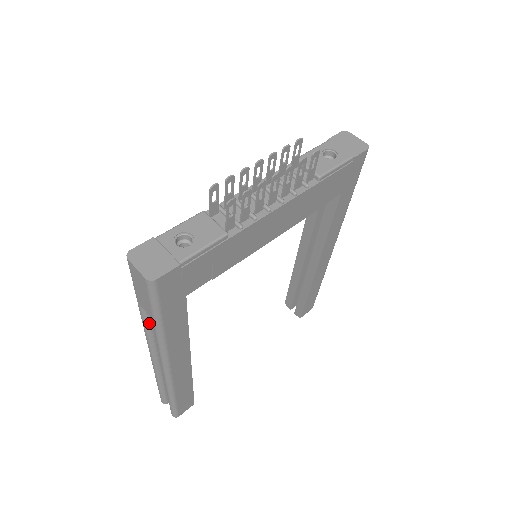
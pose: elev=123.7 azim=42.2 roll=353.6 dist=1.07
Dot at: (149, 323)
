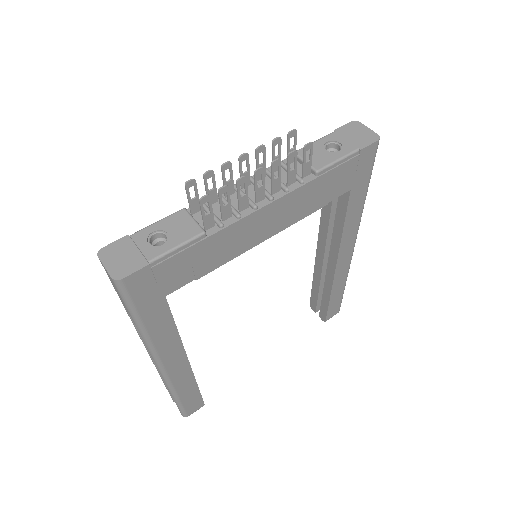
Dot at: occluded
